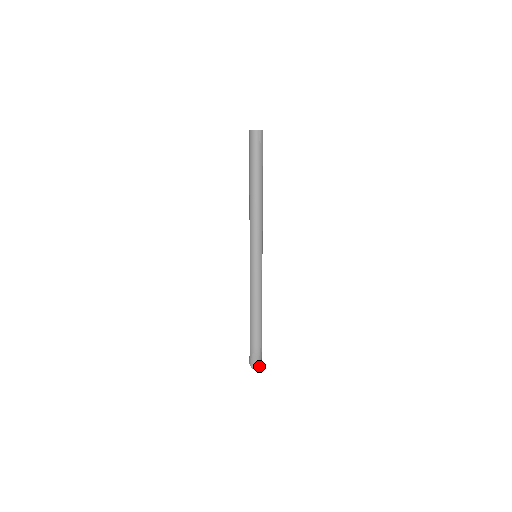
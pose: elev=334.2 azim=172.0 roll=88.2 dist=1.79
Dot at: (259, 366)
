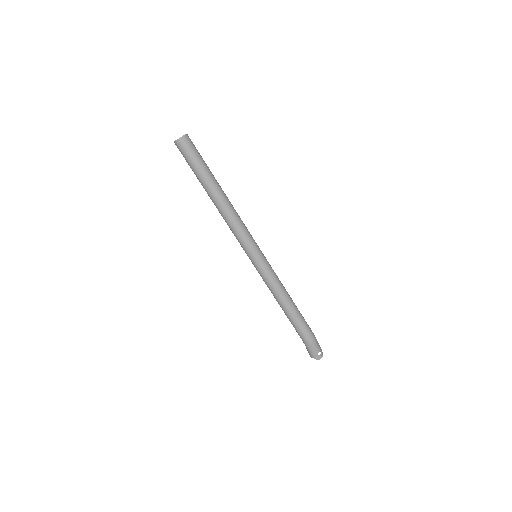
Dot at: (322, 353)
